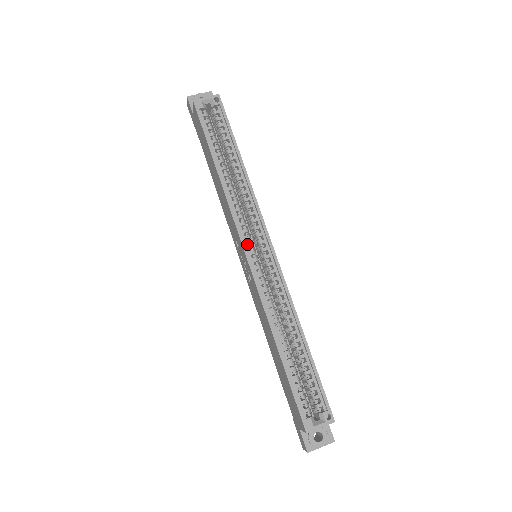
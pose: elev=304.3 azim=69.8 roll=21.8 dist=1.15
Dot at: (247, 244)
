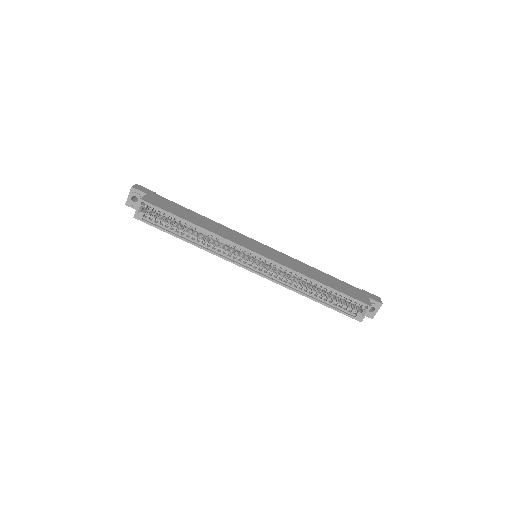
Dot at: occluded
